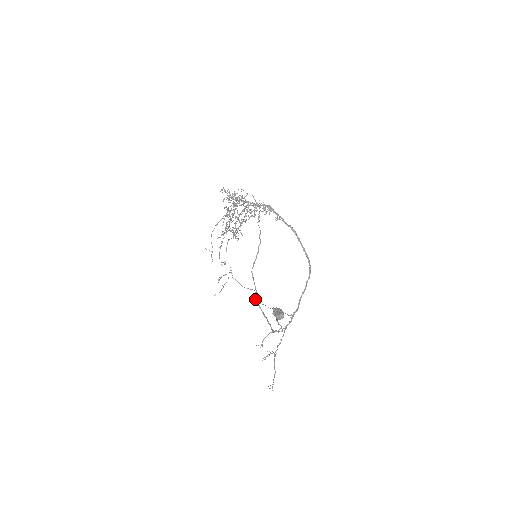
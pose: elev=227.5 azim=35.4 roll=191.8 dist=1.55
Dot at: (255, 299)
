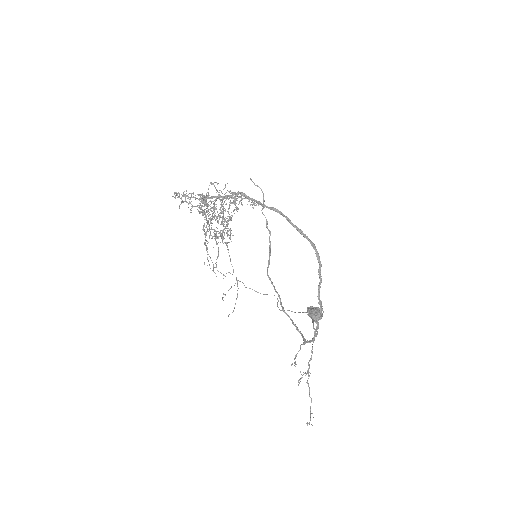
Dot at: (277, 306)
